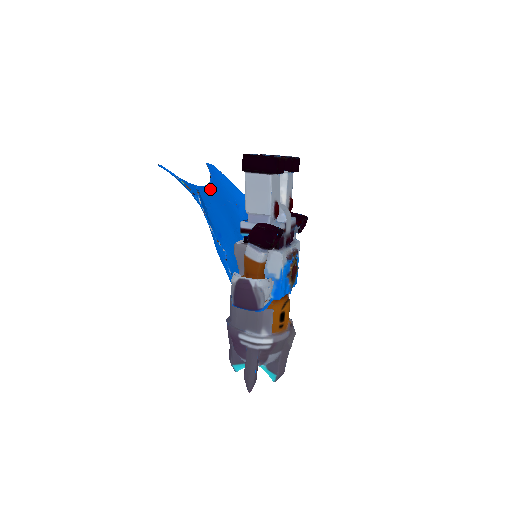
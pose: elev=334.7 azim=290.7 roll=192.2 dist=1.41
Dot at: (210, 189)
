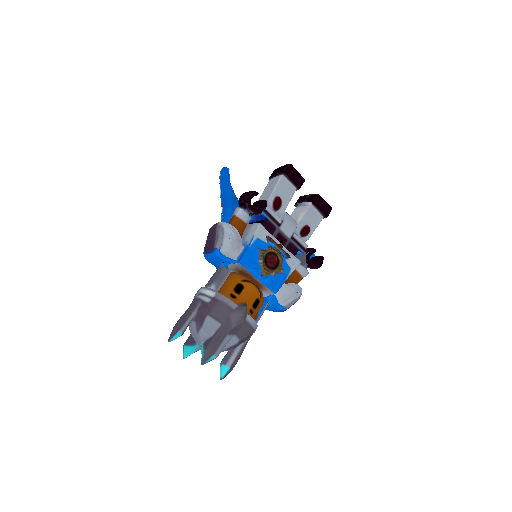
Dot at: occluded
